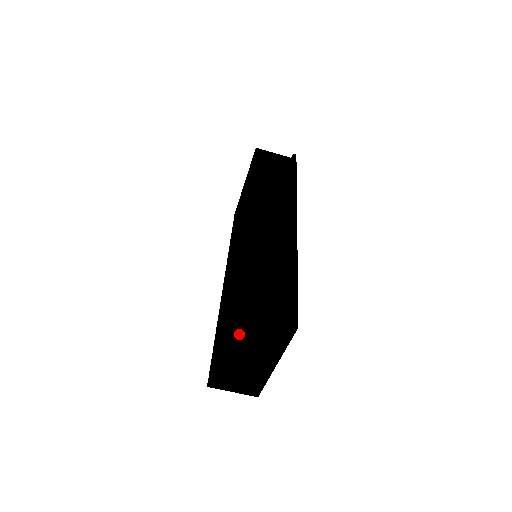
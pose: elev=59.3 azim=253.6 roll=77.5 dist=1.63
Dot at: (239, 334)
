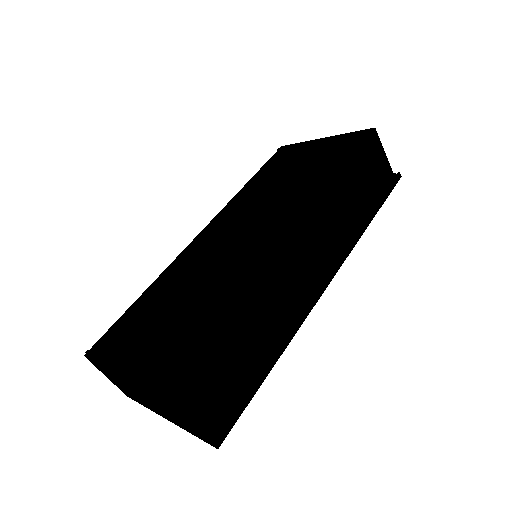
Dot at: (154, 395)
